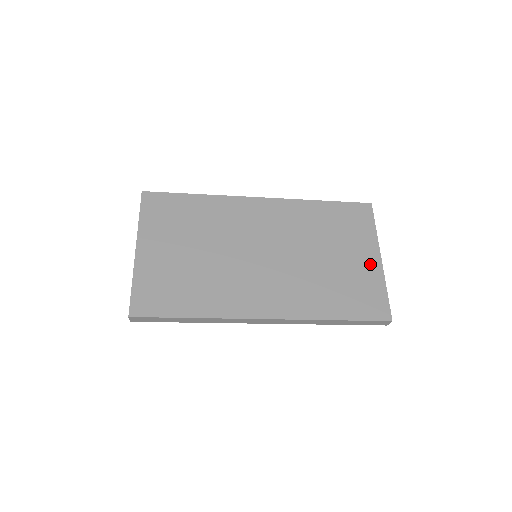
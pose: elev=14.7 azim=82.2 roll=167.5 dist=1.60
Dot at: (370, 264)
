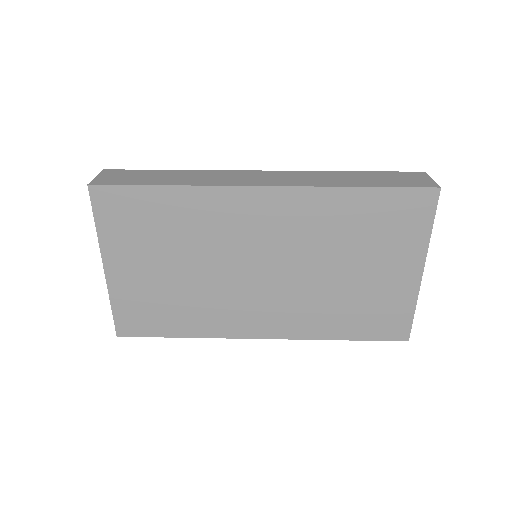
Dot at: (404, 280)
